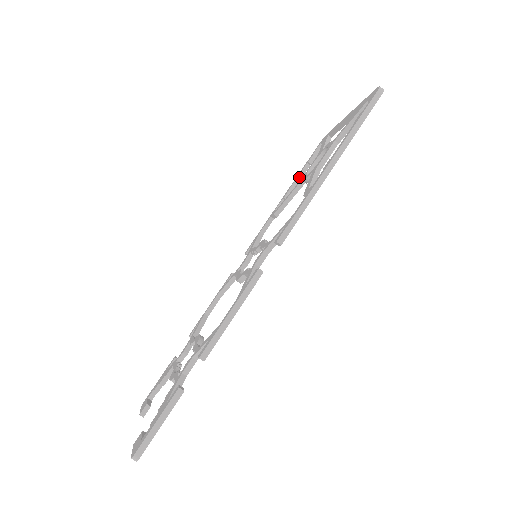
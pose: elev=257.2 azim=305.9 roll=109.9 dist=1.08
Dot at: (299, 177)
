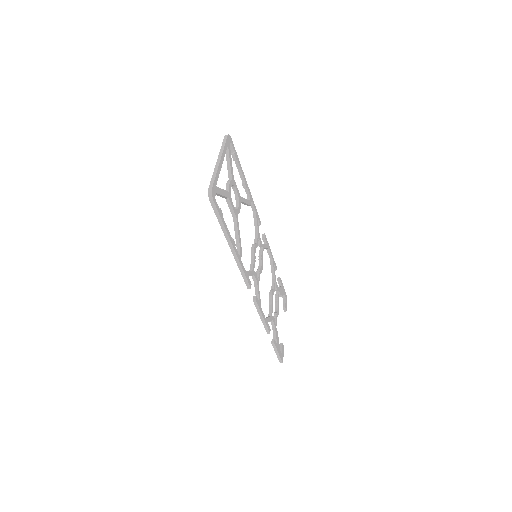
Dot at: (239, 170)
